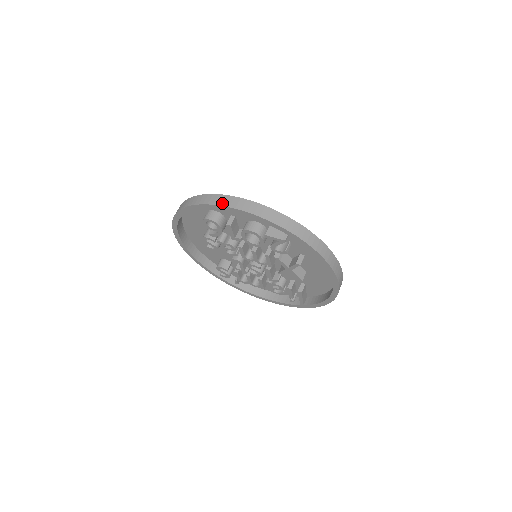
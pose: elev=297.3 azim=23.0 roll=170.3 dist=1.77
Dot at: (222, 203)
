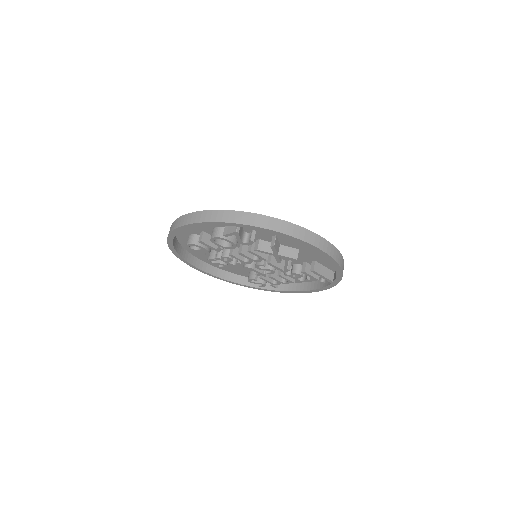
Dot at: (175, 226)
